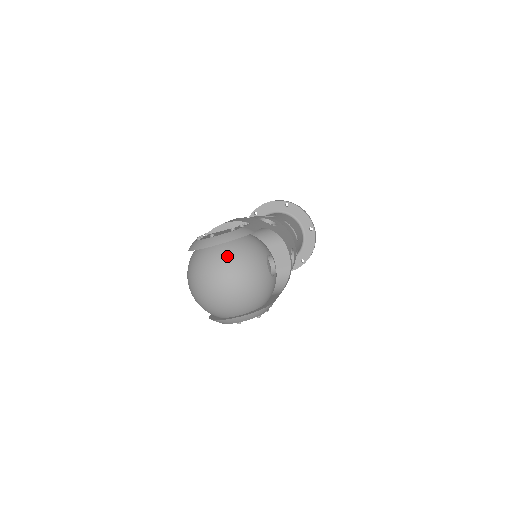
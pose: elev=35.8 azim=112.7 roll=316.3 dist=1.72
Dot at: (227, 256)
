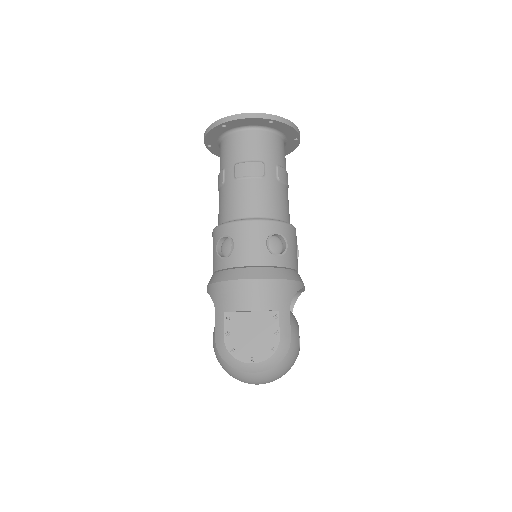
Dot at: (270, 375)
